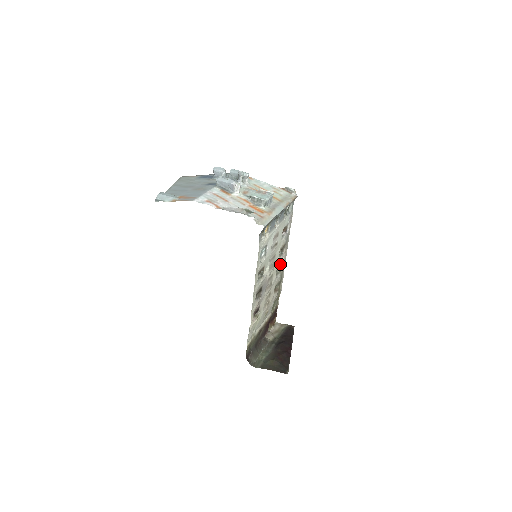
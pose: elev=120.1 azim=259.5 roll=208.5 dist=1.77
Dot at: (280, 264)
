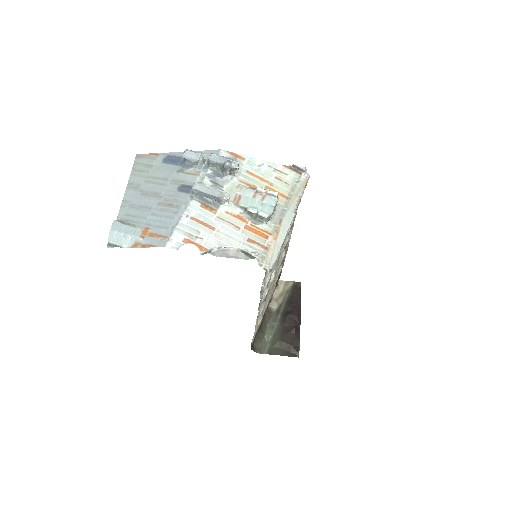
Dot at: occluded
